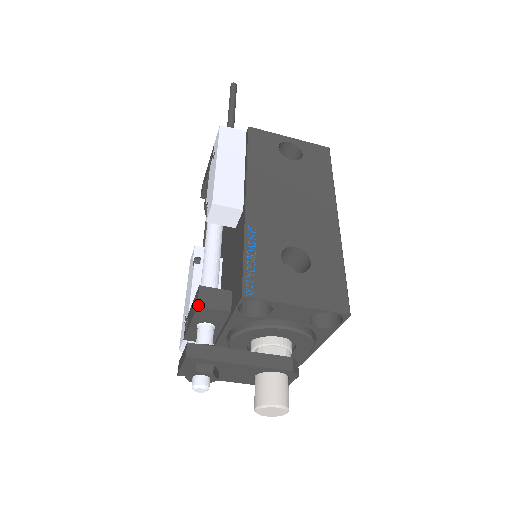
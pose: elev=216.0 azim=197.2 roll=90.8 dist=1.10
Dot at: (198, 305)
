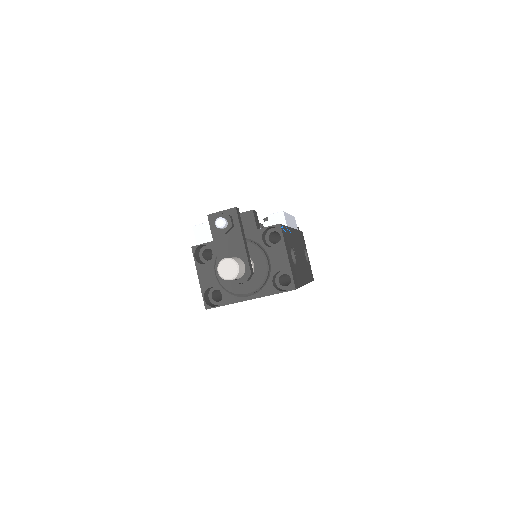
Dot at: (253, 210)
